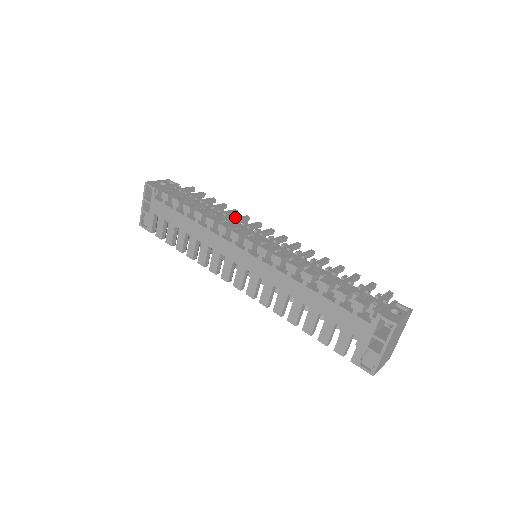
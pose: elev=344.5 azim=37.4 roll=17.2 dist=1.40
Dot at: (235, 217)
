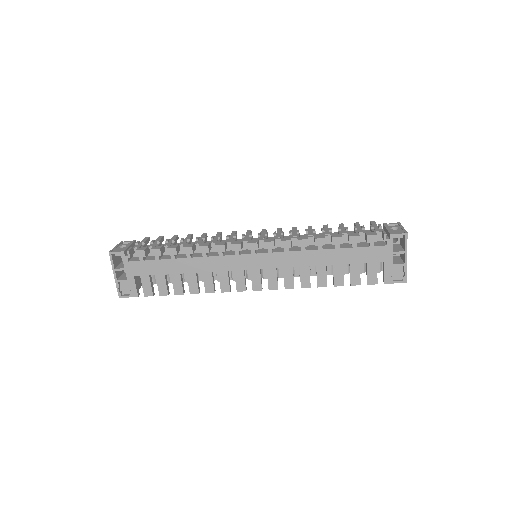
Dot at: (214, 237)
